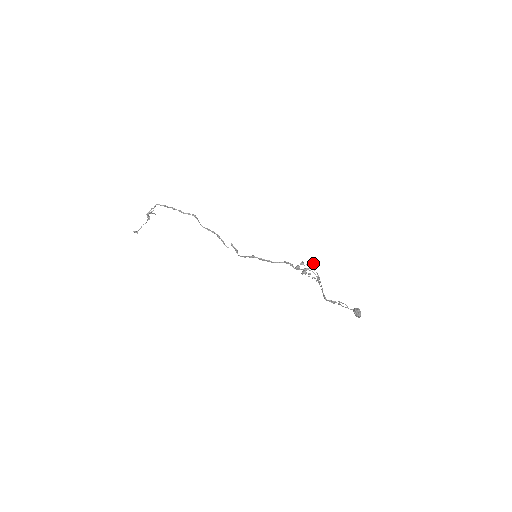
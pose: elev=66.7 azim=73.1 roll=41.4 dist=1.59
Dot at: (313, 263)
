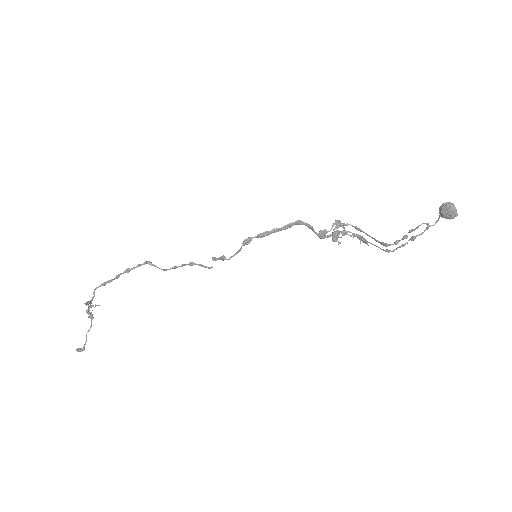
Dot at: occluded
